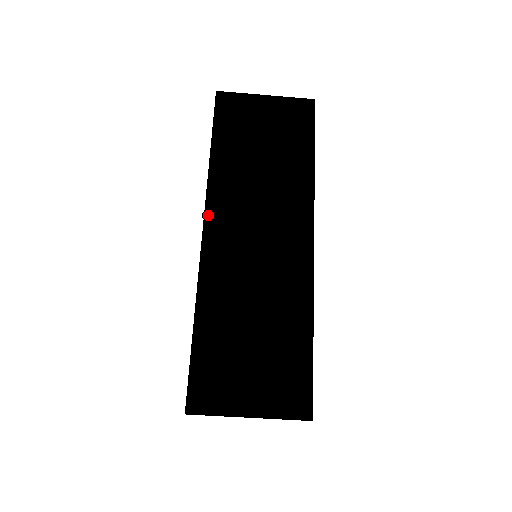
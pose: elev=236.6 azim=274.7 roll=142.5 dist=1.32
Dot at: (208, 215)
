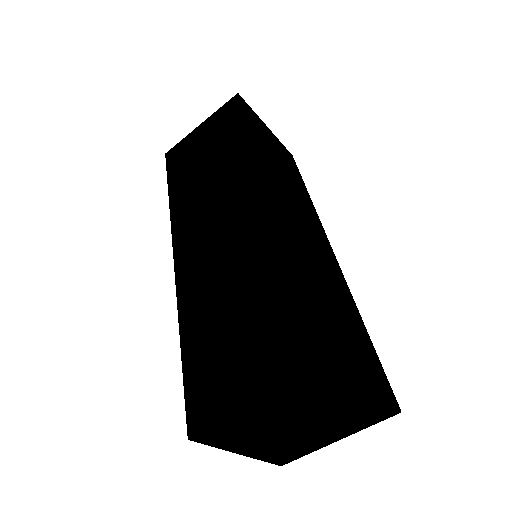
Dot at: (268, 177)
